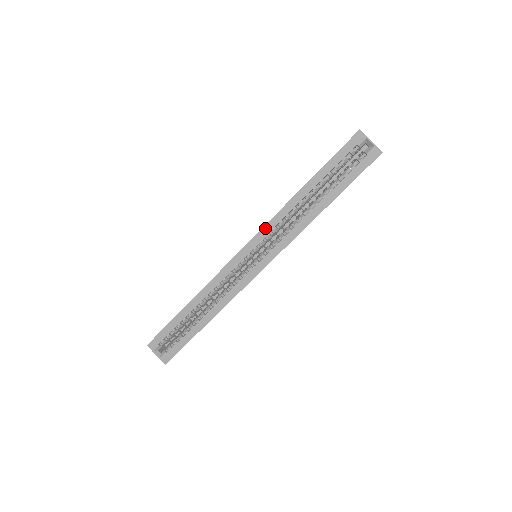
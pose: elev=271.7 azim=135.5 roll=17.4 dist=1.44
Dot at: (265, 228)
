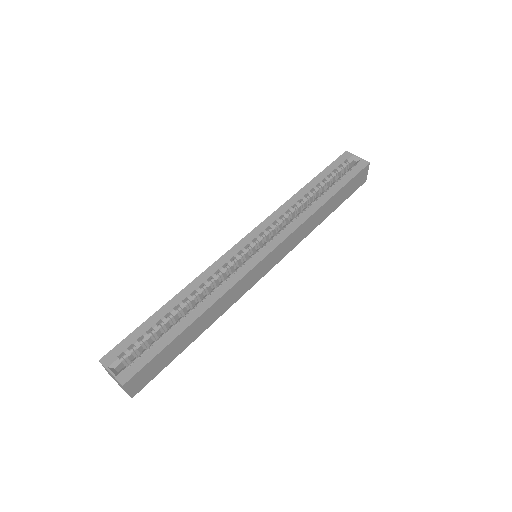
Dot at: (267, 220)
